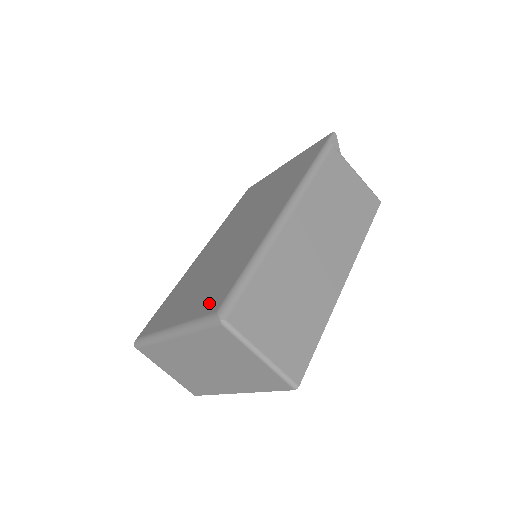
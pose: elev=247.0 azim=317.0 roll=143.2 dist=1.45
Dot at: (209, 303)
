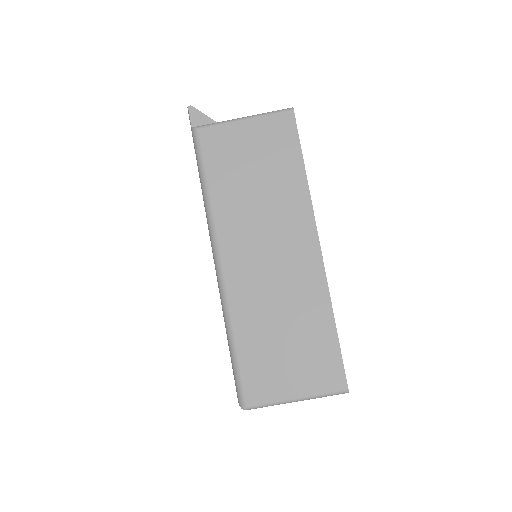
Dot at: occluded
